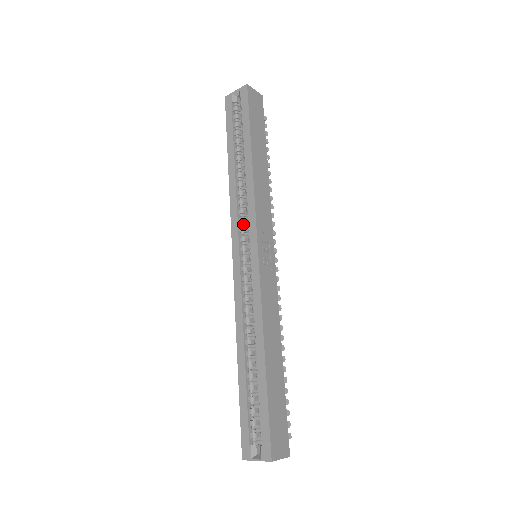
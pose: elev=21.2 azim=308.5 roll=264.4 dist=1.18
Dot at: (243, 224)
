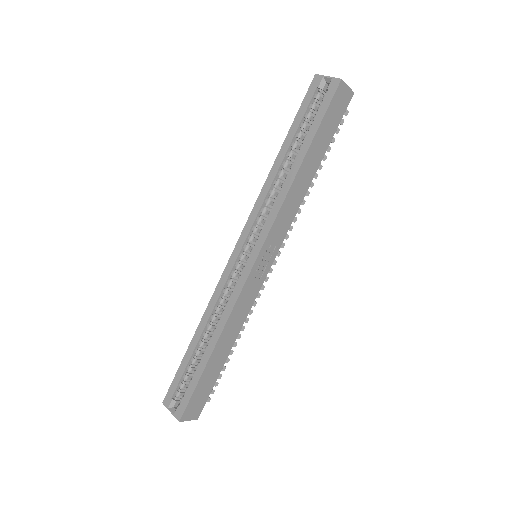
Dot at: (259, 223)
